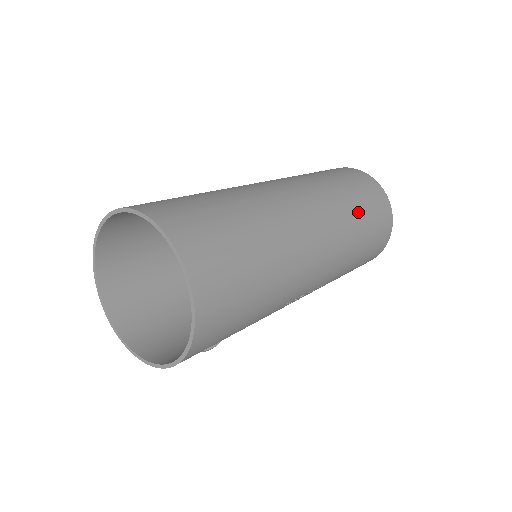
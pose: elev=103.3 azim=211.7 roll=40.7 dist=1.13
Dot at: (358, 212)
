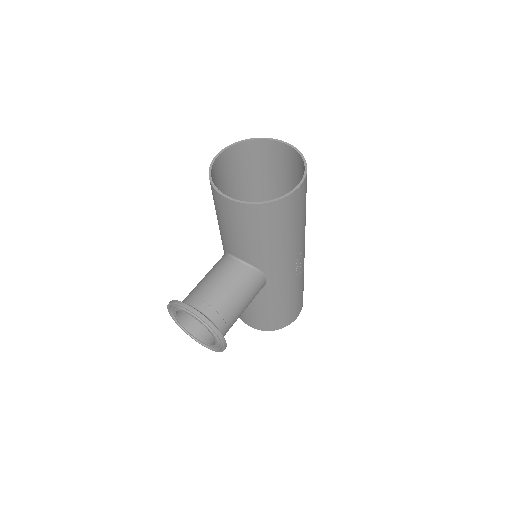
Dot at: occluded
